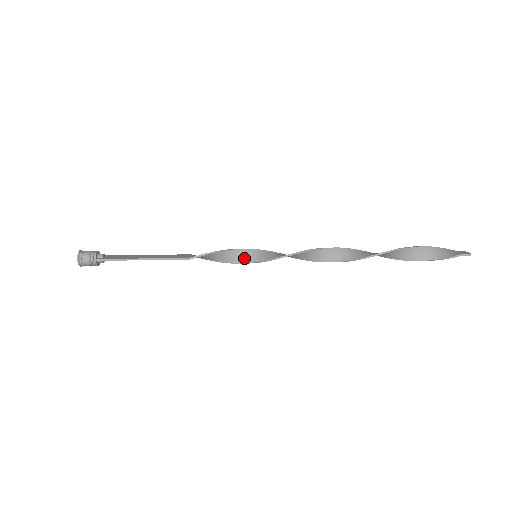
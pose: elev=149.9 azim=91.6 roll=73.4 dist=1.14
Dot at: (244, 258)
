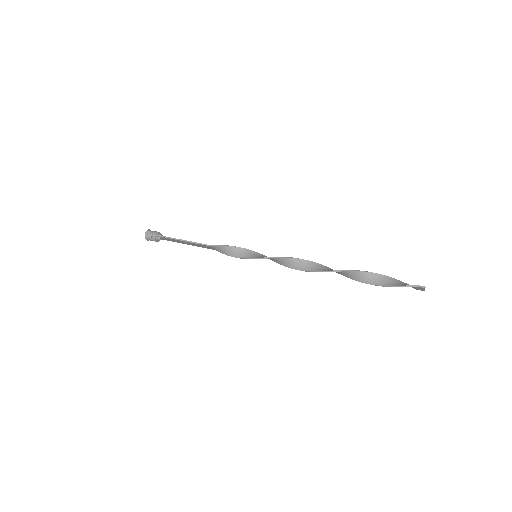
Dot at: (247, 255)
